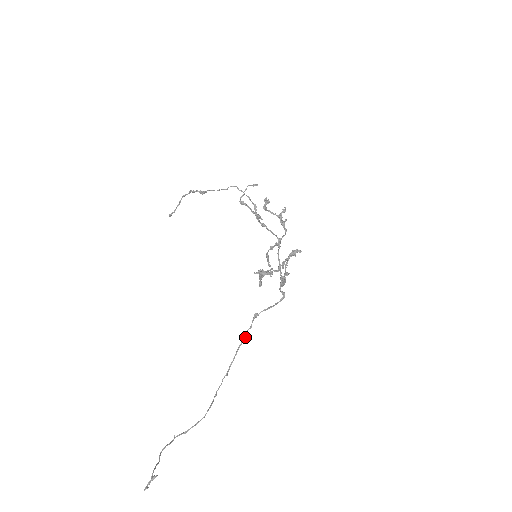
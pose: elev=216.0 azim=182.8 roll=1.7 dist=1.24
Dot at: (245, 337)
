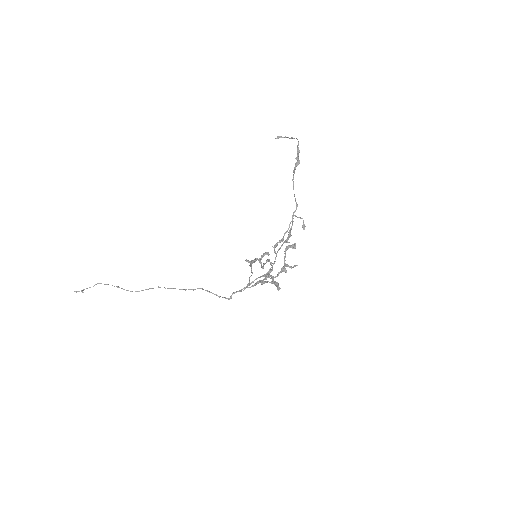
Dot at: (185, 290)
